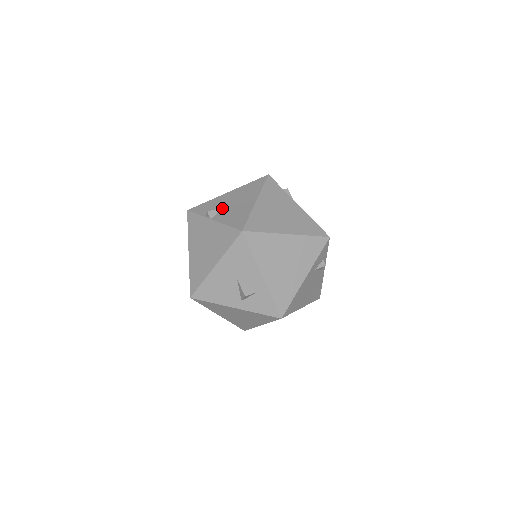
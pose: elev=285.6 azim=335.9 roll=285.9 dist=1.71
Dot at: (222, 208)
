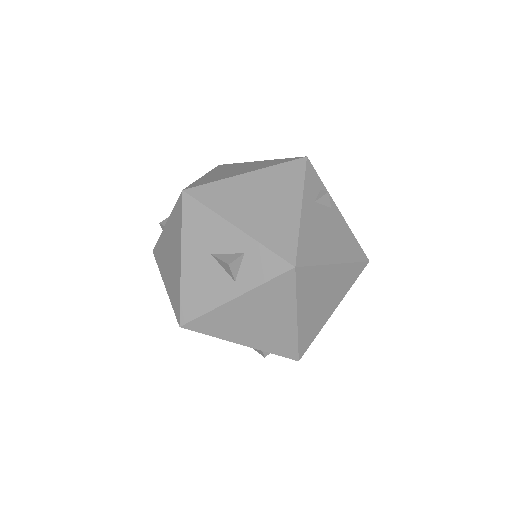
Dot at: occluded
